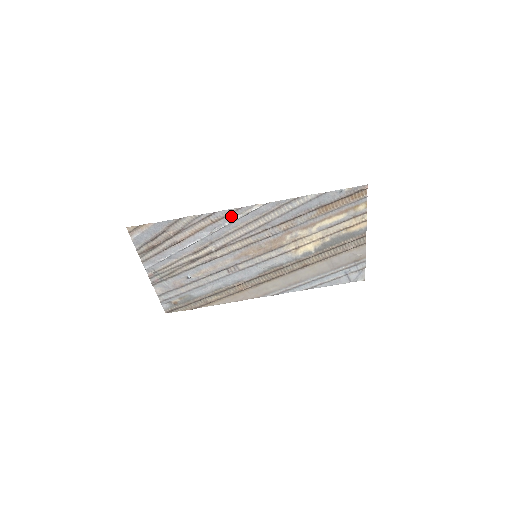
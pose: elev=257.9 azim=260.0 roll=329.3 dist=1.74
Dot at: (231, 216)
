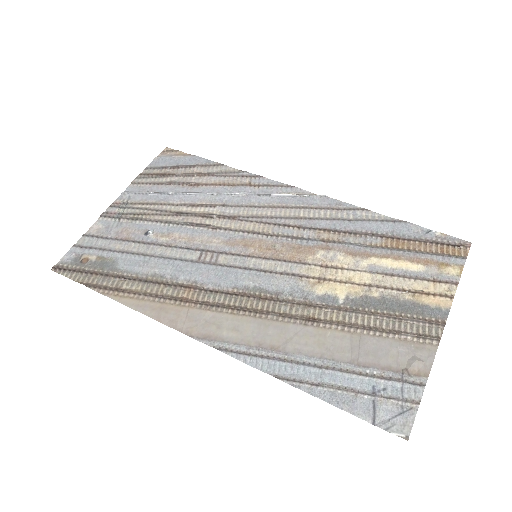
Dot at: (274, 190)
